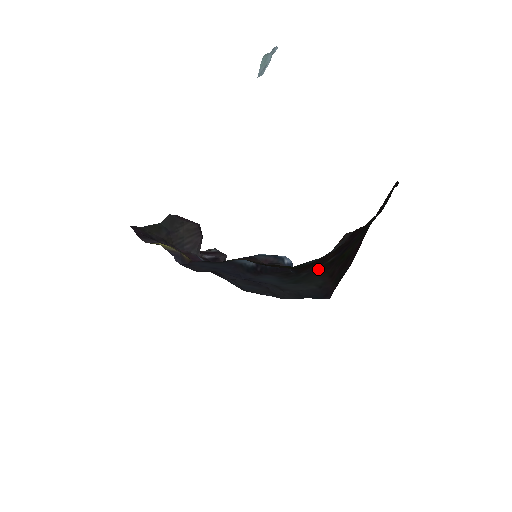
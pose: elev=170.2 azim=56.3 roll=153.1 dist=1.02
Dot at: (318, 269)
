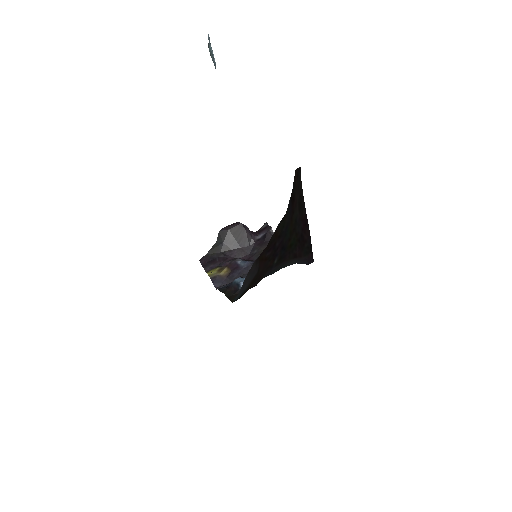
Dot at: (276, 266)
